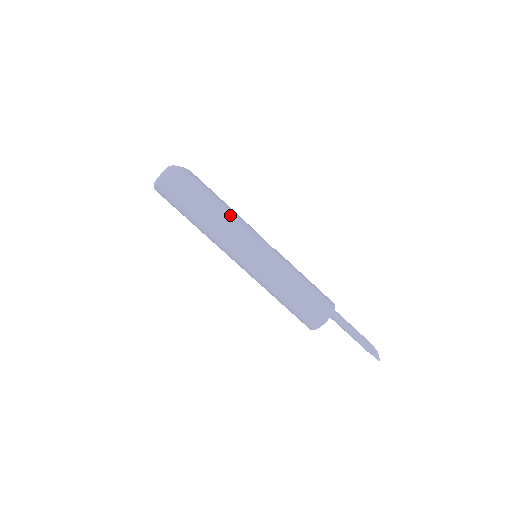
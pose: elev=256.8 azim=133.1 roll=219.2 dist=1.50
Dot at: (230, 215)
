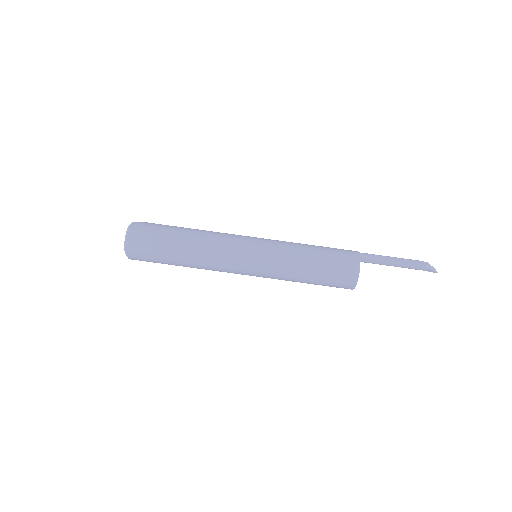
Dot at: (208, 232)
